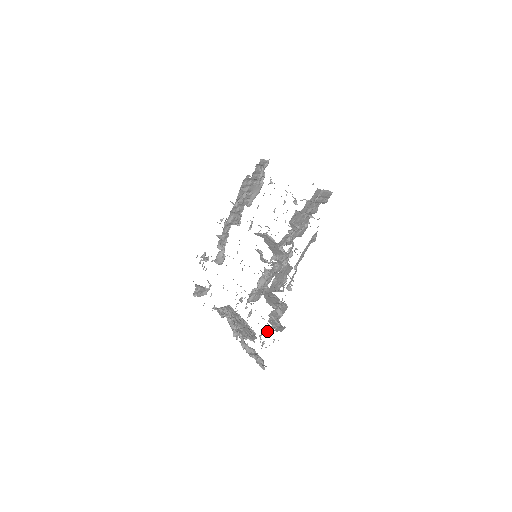
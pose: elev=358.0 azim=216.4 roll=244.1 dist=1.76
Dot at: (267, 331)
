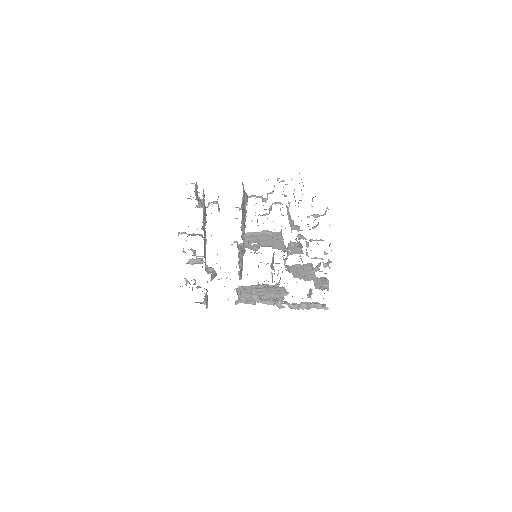
Dot at: (311, 289)
